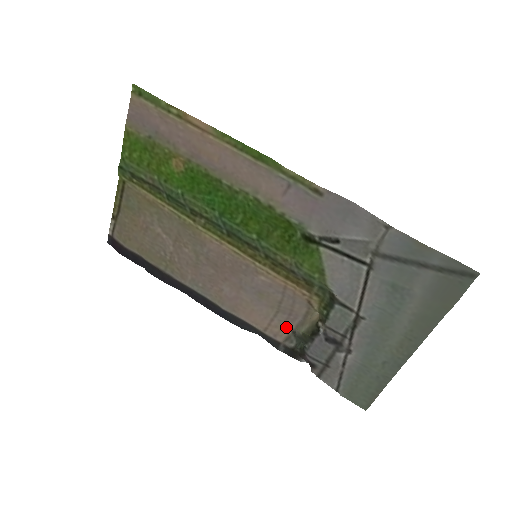
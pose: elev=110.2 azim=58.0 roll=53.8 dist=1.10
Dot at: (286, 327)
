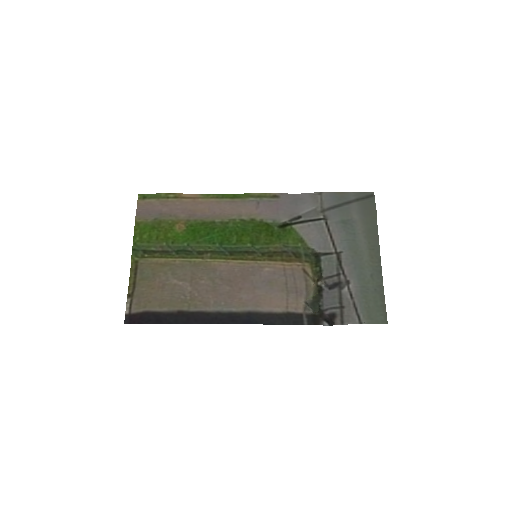
Dot at: (299, 301)
